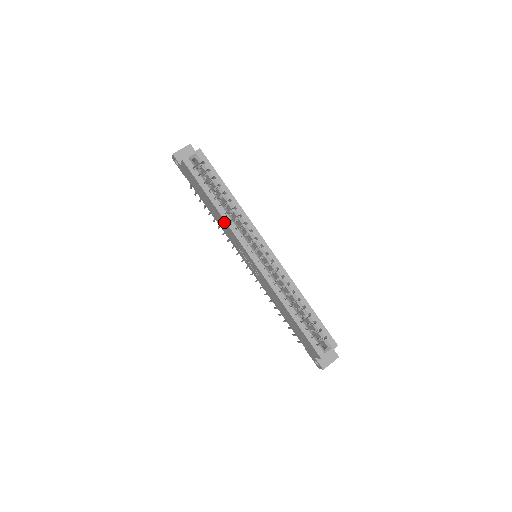
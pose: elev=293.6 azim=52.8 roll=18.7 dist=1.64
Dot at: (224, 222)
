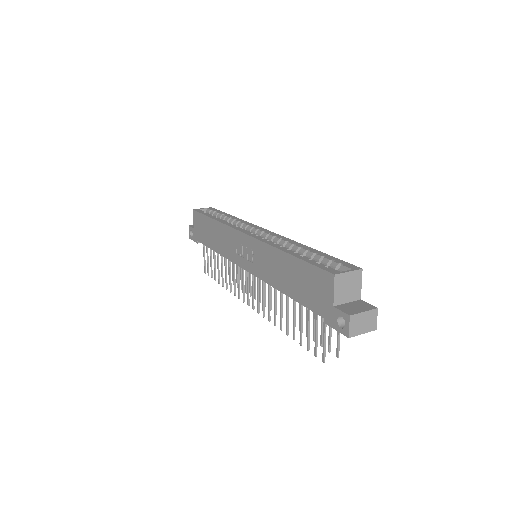
Dot at: (221, 228)
